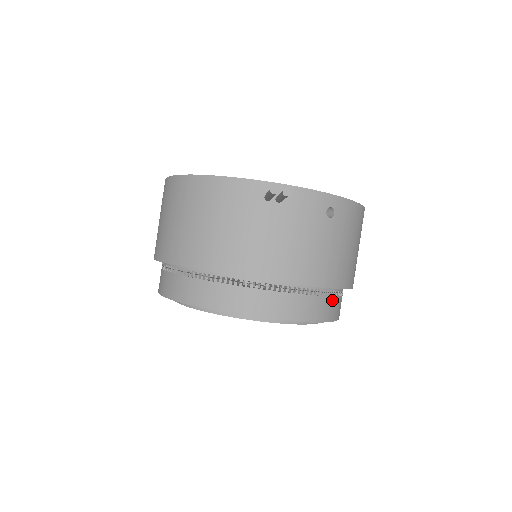
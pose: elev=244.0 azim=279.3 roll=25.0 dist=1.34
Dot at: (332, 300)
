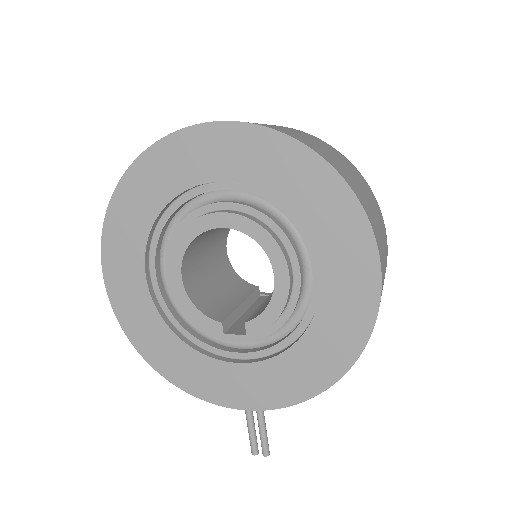
Dot at: occluded
